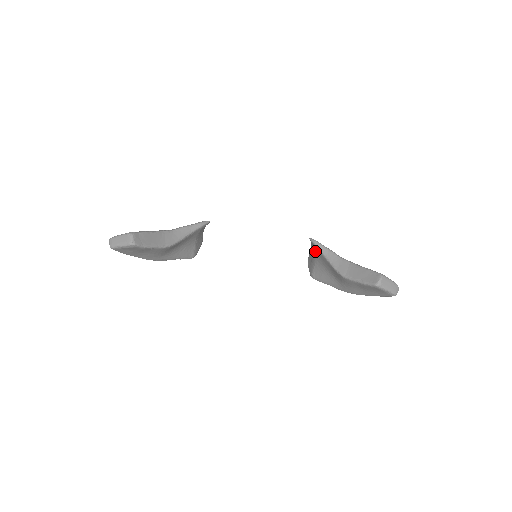
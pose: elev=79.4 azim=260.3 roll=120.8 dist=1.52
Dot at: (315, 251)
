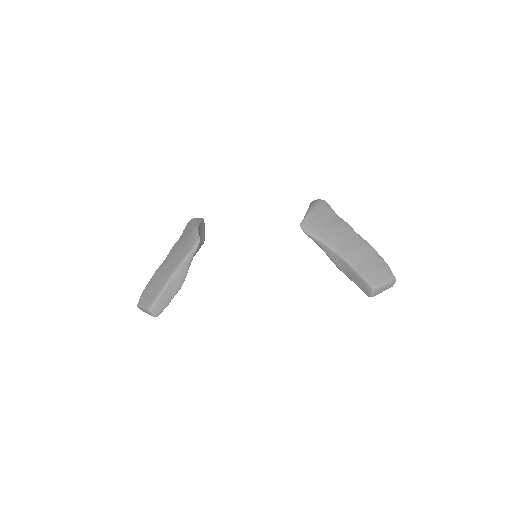
Dot at: occluded
